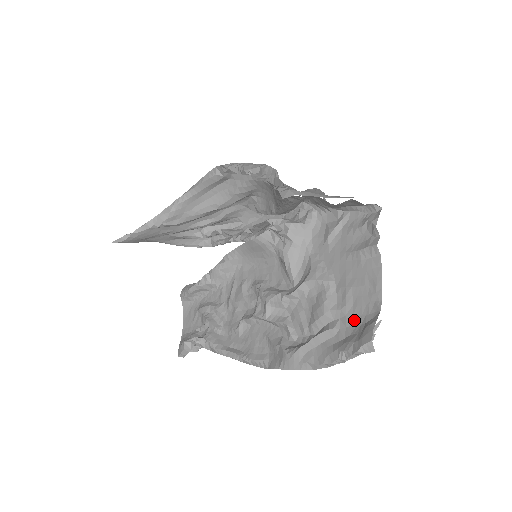
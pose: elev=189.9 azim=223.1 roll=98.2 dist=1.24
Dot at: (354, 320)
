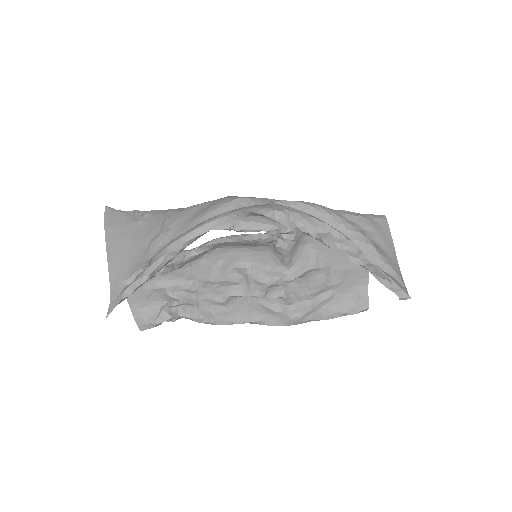
Dot at: (346, 290)
